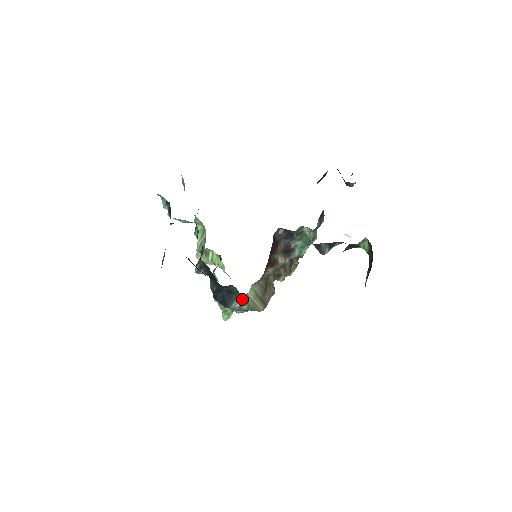
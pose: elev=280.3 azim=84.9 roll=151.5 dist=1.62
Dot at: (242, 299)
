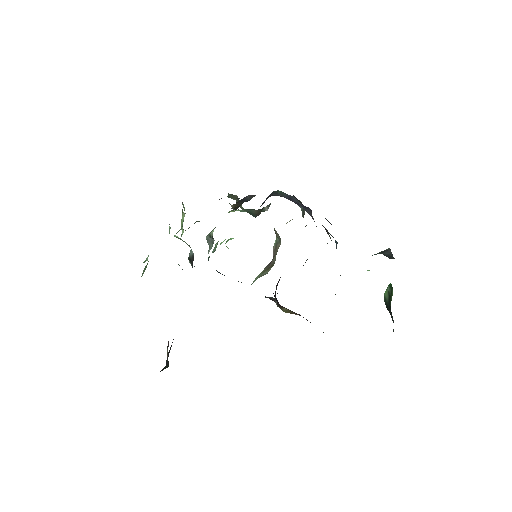
Dot at: occluded
